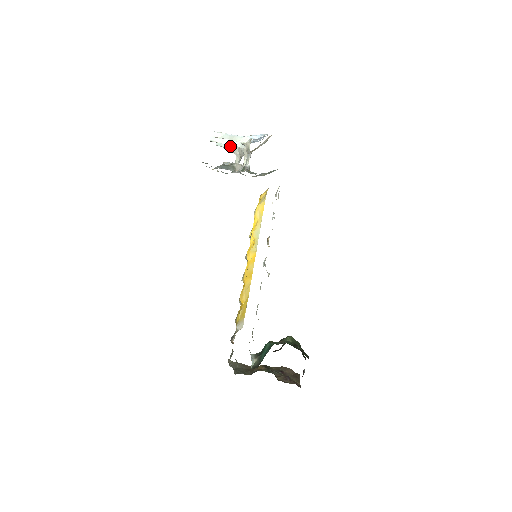
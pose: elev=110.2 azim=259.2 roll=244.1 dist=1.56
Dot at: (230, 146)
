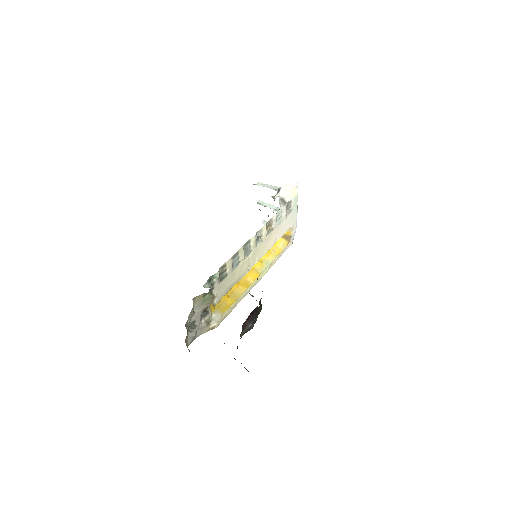
Dot at: occluded
